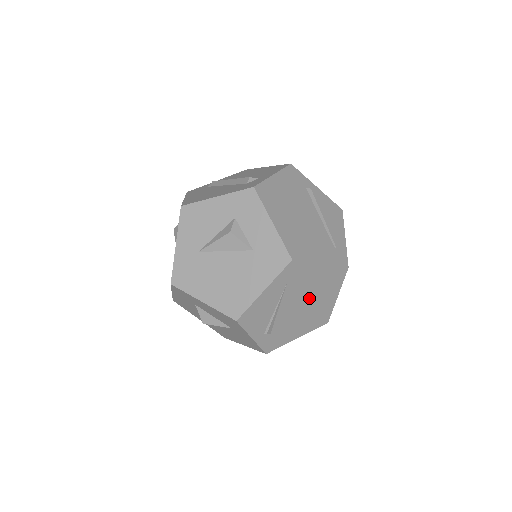
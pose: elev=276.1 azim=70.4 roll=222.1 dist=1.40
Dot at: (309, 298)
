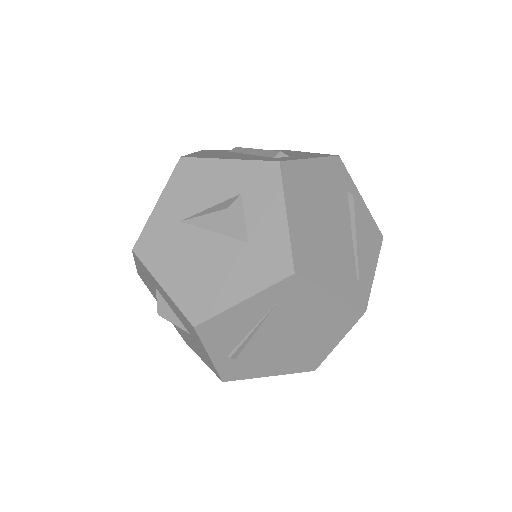
Dot at: (301, 332)
